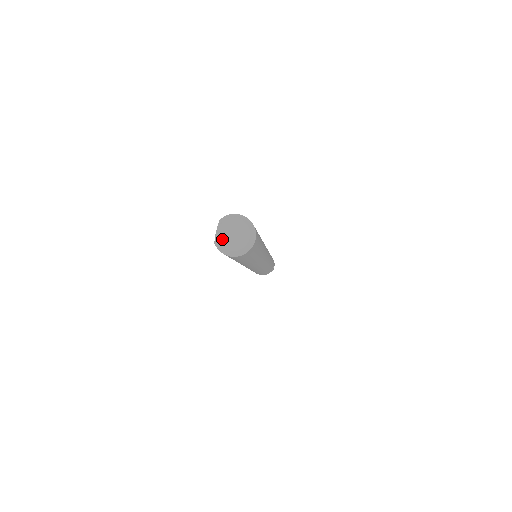
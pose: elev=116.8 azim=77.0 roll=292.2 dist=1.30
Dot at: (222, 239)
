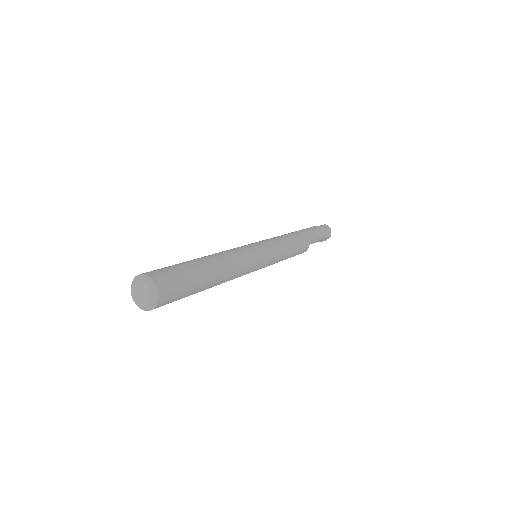
Dot at: (134, 297)
